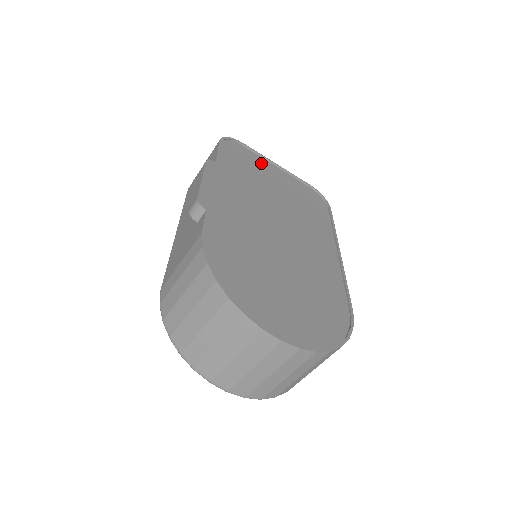
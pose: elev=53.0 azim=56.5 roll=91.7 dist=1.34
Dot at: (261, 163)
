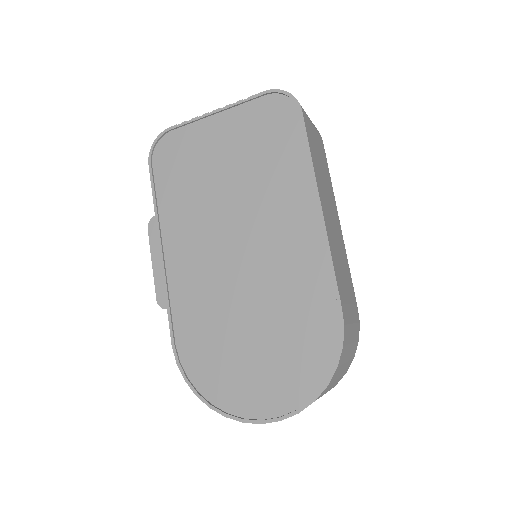
Dot at: (198, 137)
